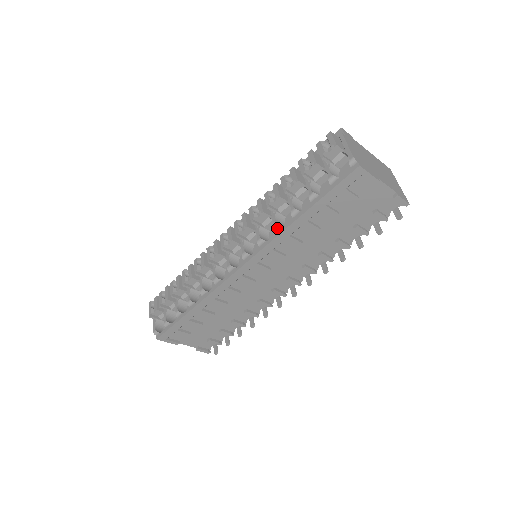
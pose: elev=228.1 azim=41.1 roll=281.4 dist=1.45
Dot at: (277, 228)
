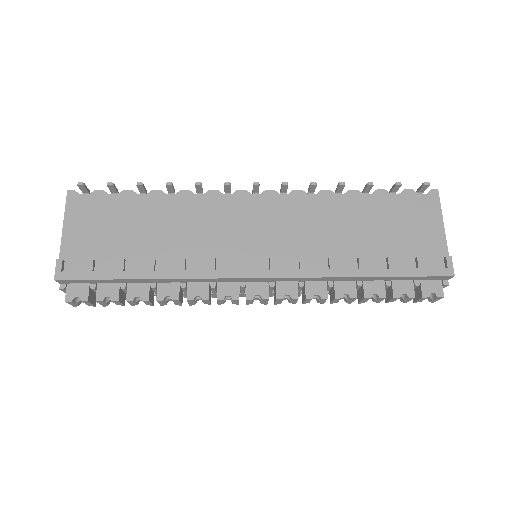
Dot at: occluded
